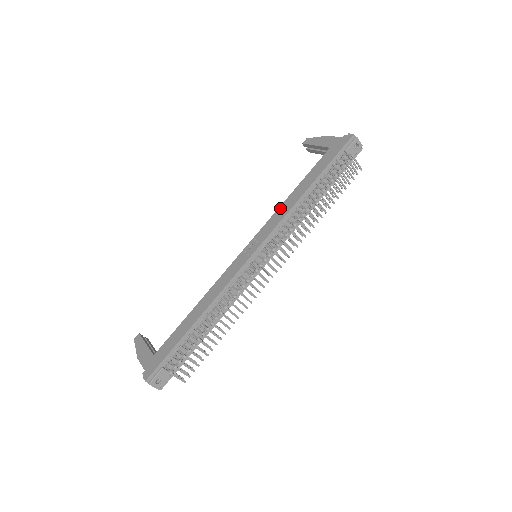
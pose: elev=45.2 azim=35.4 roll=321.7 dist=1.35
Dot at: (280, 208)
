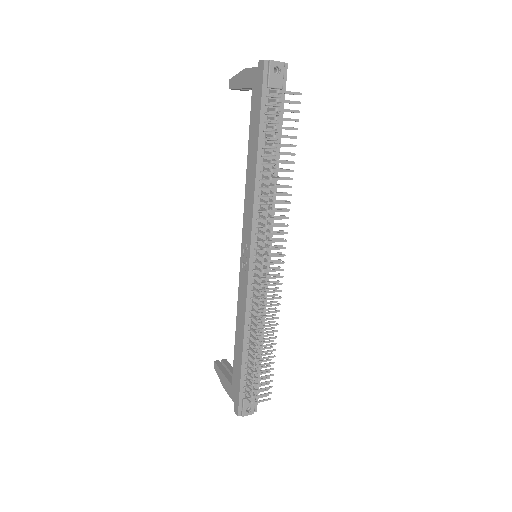
Dot at: (246, 195)
